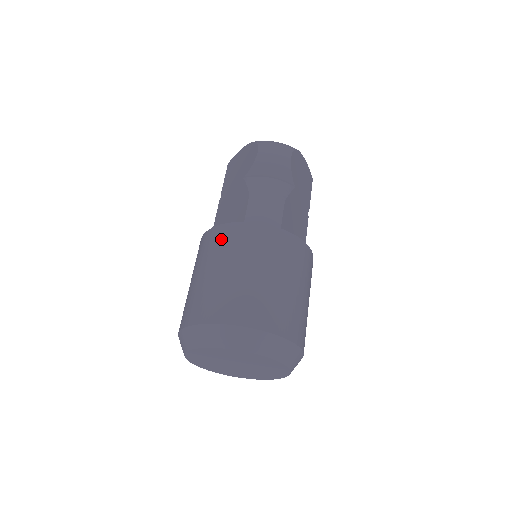
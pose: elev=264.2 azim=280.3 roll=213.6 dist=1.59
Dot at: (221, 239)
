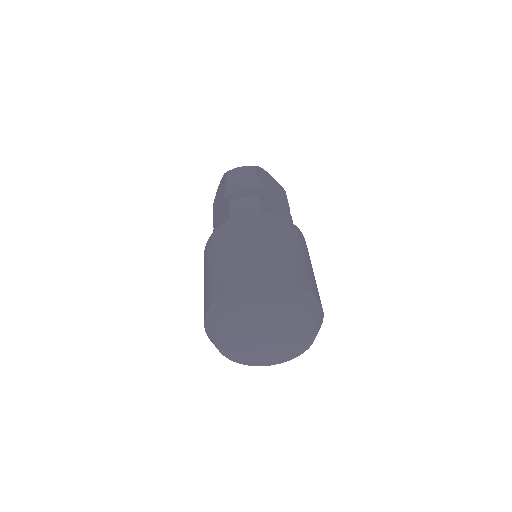
Dot at: (216, 240)
